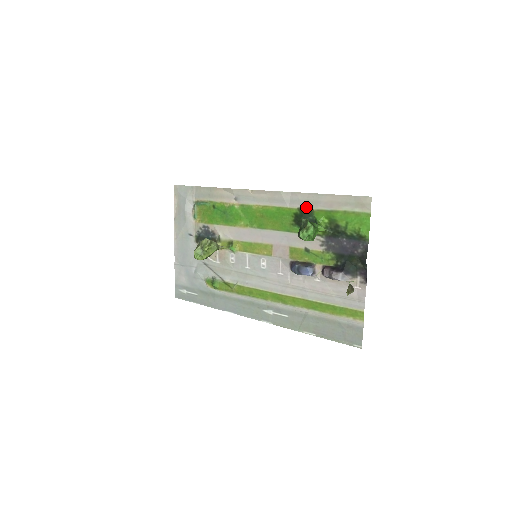
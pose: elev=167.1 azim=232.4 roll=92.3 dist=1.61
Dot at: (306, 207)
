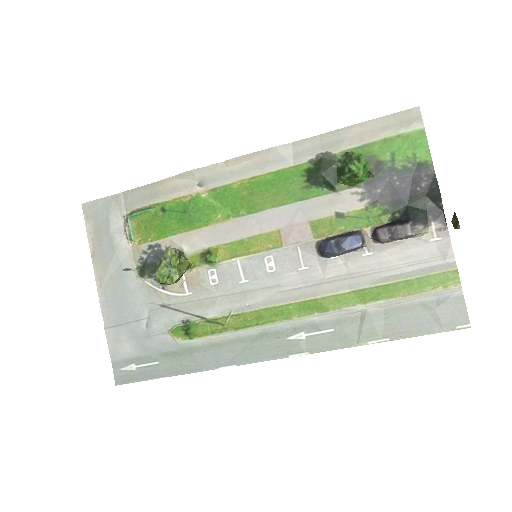
Dot at: (322, 154)
